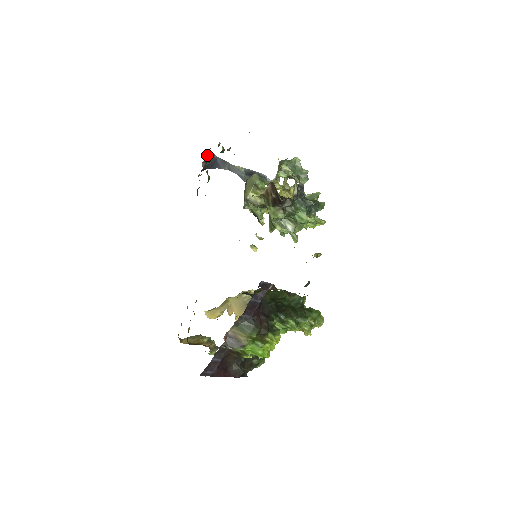
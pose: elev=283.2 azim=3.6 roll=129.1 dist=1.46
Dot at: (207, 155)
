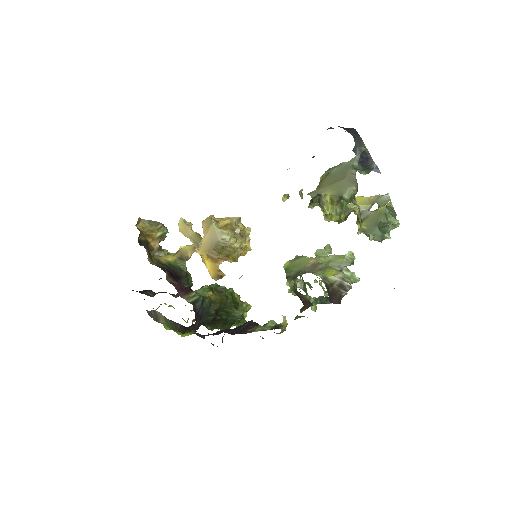
Dot at: occluded
